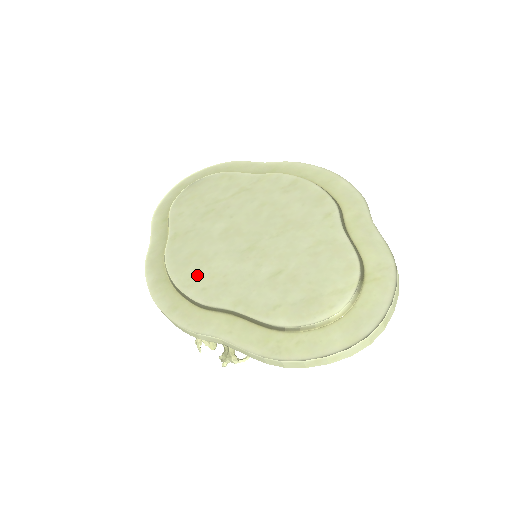
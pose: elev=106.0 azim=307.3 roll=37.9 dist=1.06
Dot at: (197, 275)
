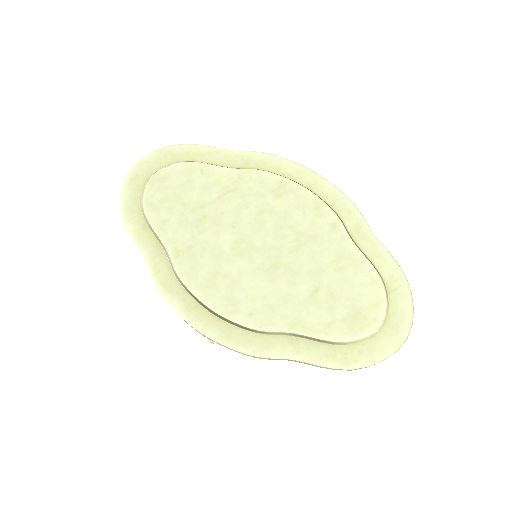
Dot at: (234, 299)
